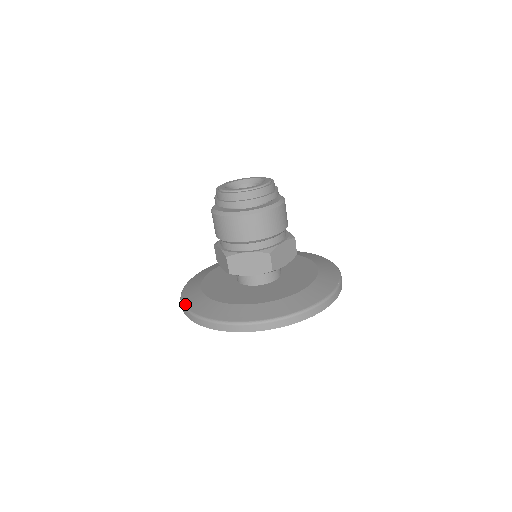
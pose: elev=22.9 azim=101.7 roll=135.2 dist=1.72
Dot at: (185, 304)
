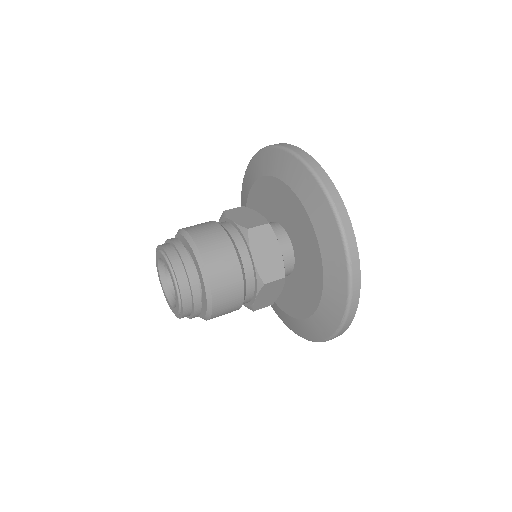
Dot at: occluded
